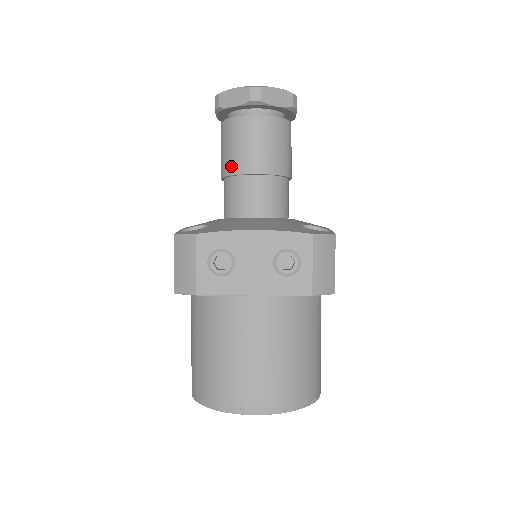
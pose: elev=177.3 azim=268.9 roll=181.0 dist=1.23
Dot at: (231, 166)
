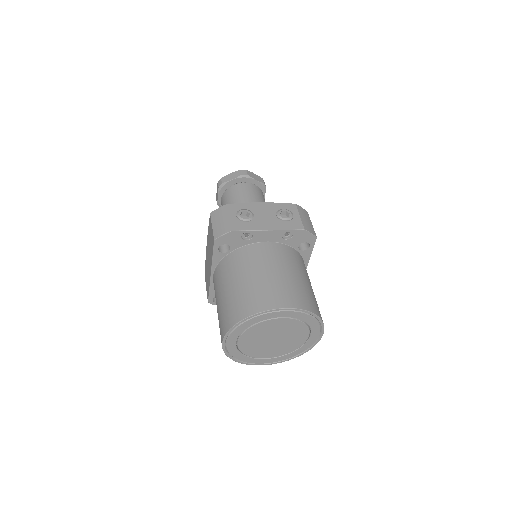
Dot at: occluded
